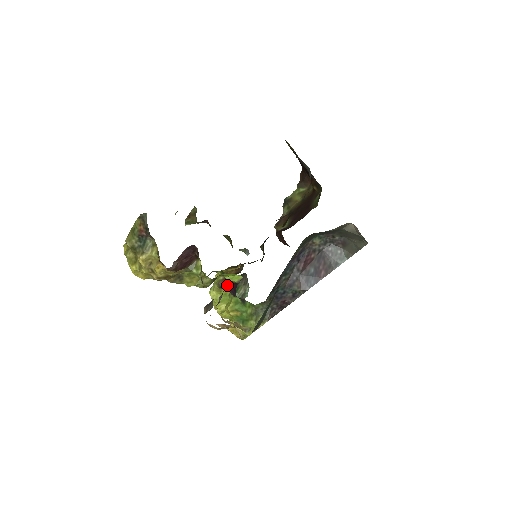
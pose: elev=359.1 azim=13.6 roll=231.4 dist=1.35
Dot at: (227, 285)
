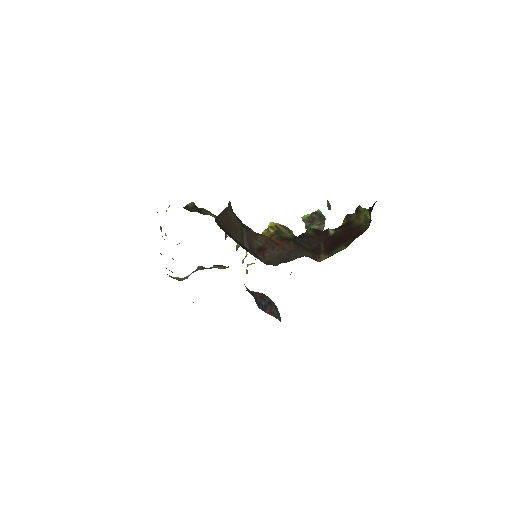
Dot at: occluded
